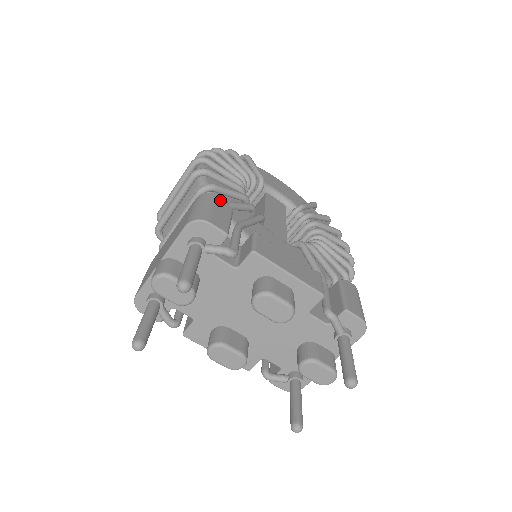
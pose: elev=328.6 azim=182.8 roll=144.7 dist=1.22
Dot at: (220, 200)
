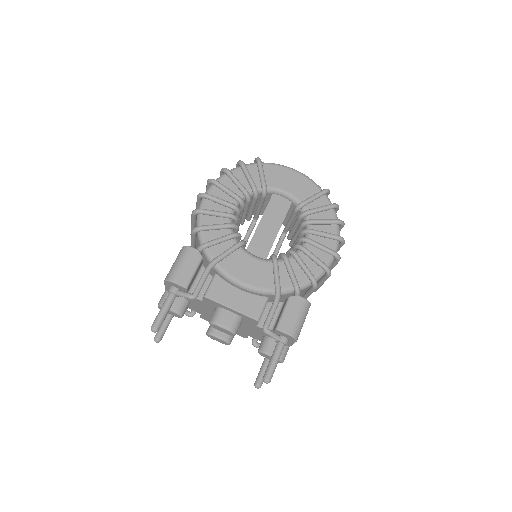
Dot at: (192, 253)
